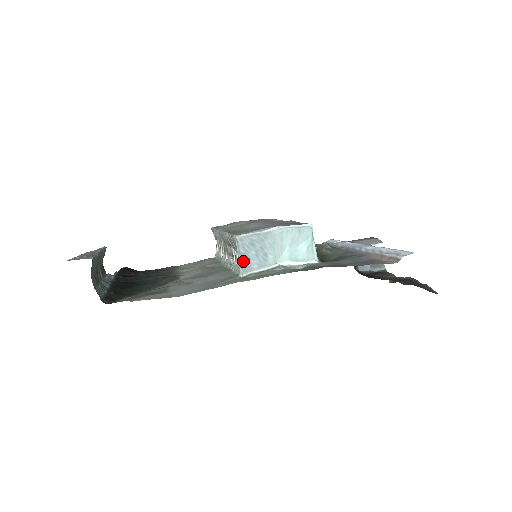
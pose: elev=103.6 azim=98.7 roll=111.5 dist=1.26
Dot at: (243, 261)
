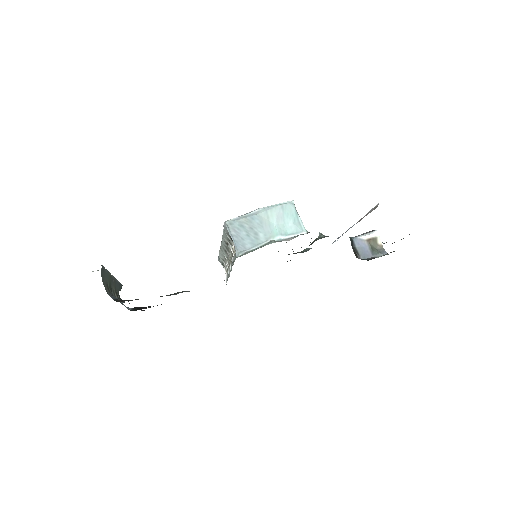
Dot at: (236, 242)
